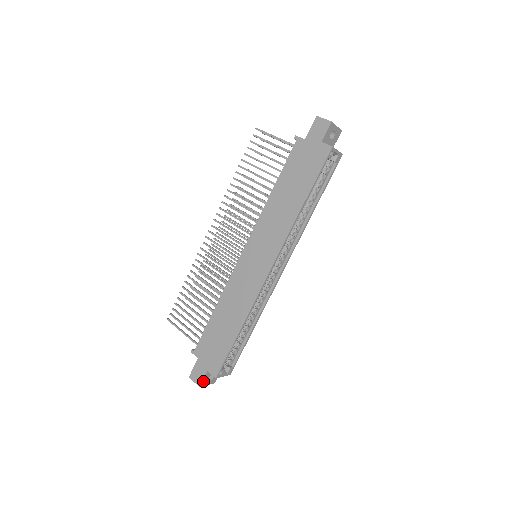
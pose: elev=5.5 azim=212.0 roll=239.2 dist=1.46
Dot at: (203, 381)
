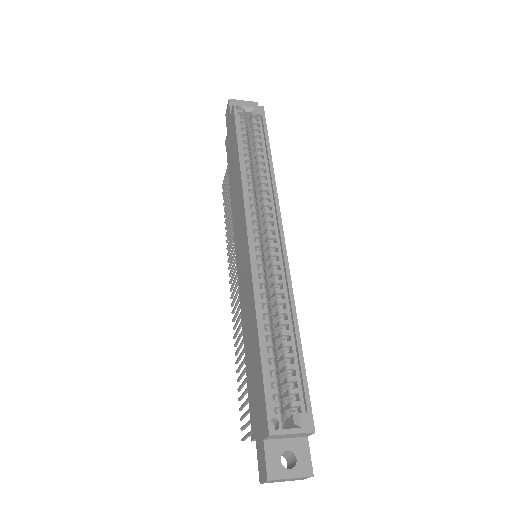
Dot at: (269, 466)
